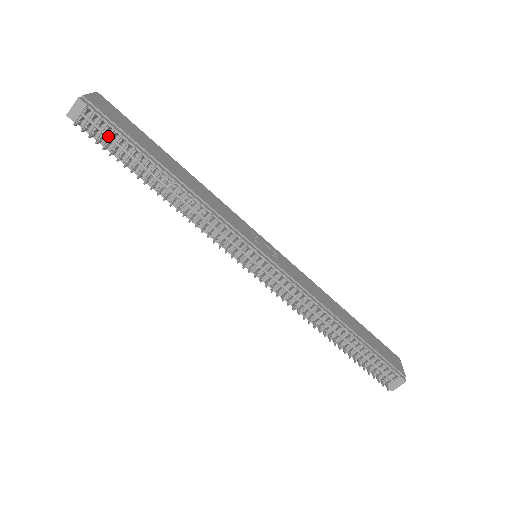
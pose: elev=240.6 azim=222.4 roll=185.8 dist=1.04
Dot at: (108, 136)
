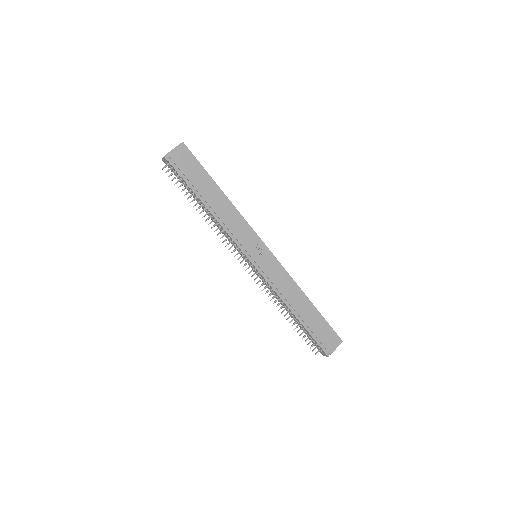
Dot at: (179, 177)
